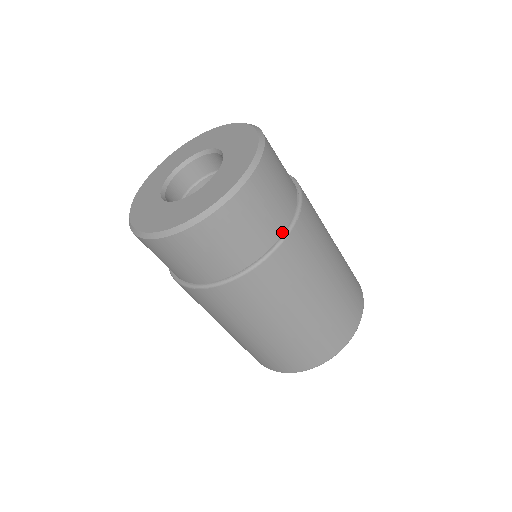
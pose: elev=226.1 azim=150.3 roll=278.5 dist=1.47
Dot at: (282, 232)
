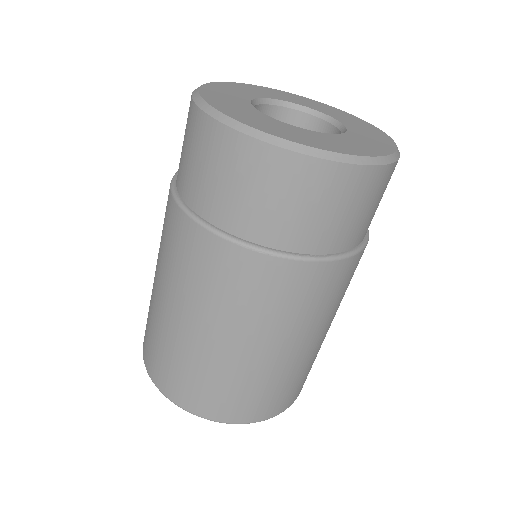
Dot at: (362, 239)
